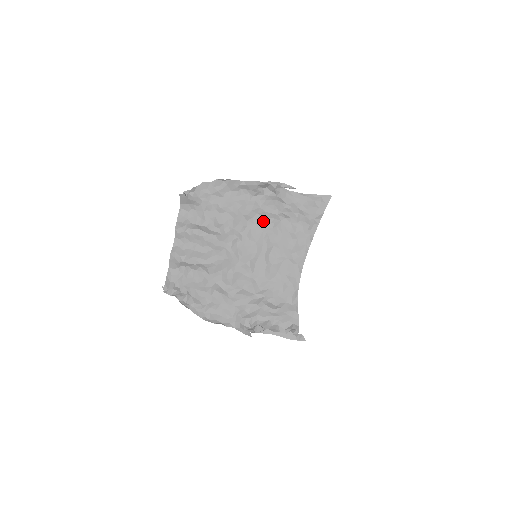
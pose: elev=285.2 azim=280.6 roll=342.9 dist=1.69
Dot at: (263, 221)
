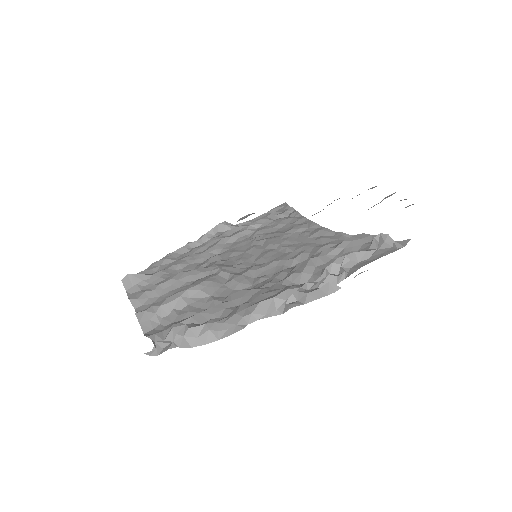
Dot at: (237, 243)
